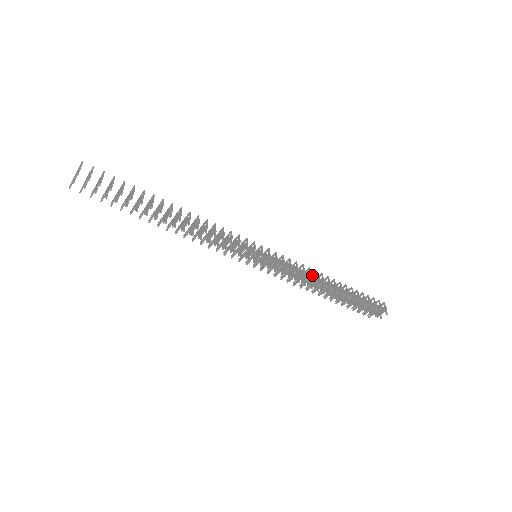
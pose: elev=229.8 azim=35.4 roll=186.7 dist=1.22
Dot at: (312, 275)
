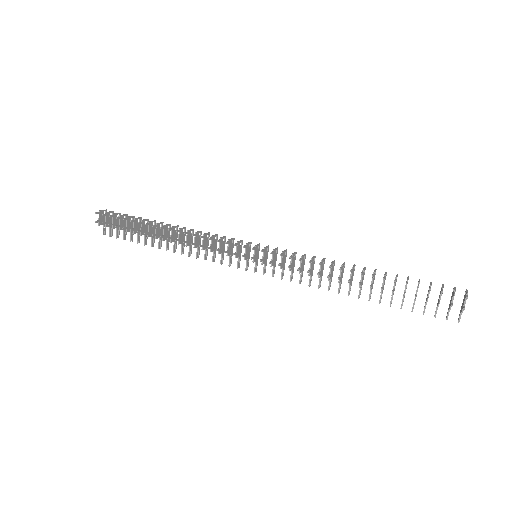
Dot at: (332, 267)
